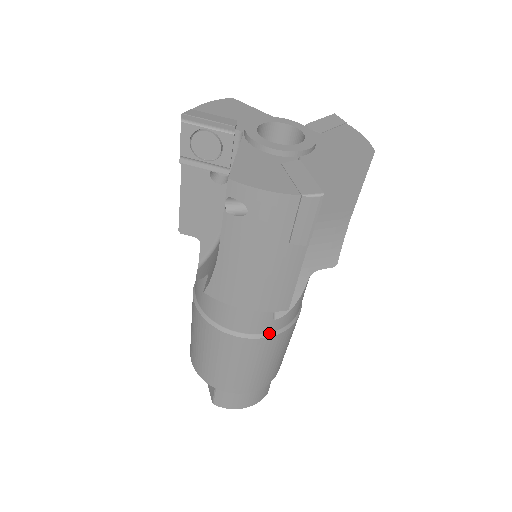
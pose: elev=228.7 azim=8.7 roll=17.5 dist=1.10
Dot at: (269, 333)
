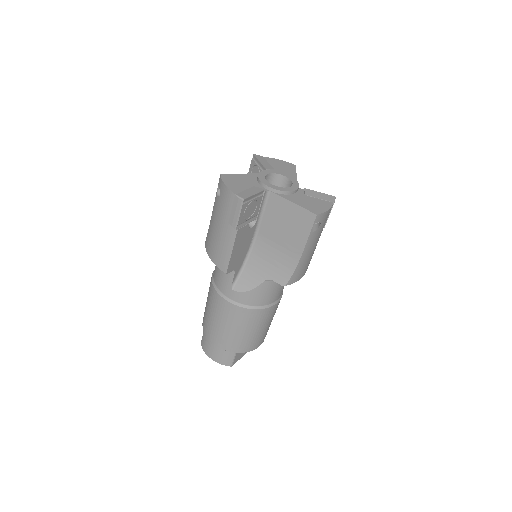
Dot at: (229, 298)
